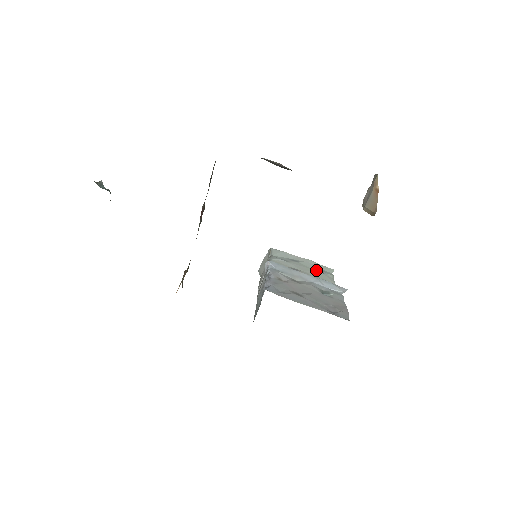
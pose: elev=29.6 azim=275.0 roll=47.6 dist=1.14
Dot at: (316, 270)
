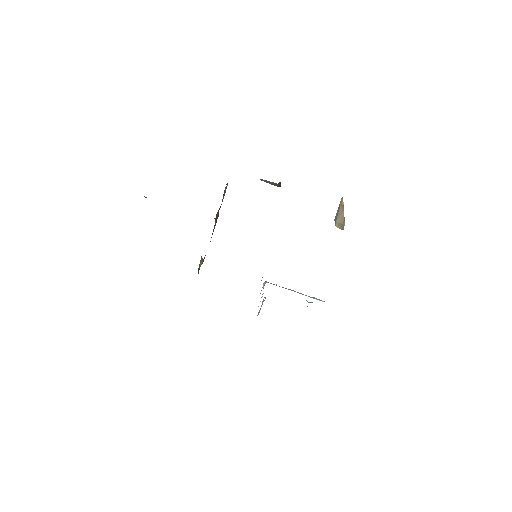
Dot at: occluded
